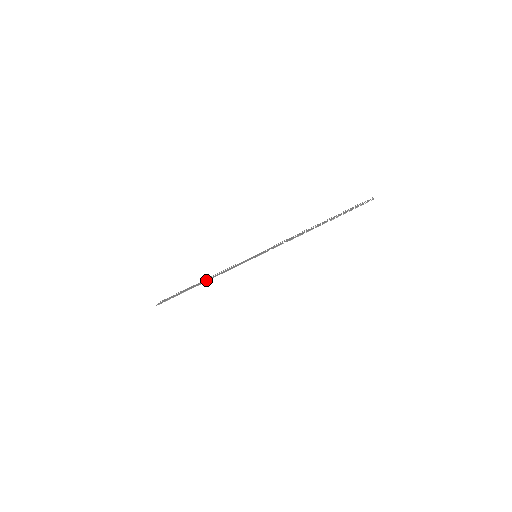
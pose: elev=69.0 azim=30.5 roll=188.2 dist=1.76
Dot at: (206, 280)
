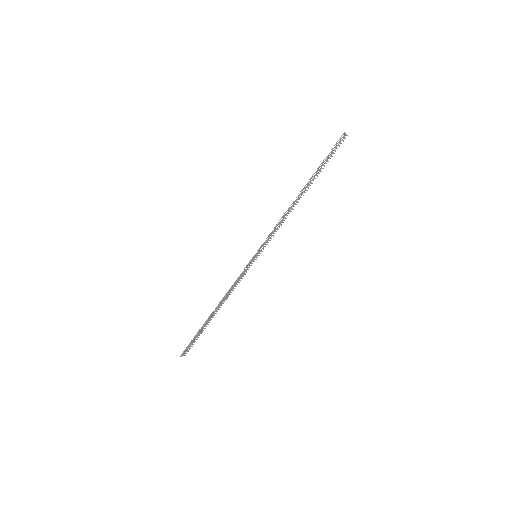
Dot at: (218, 306)
